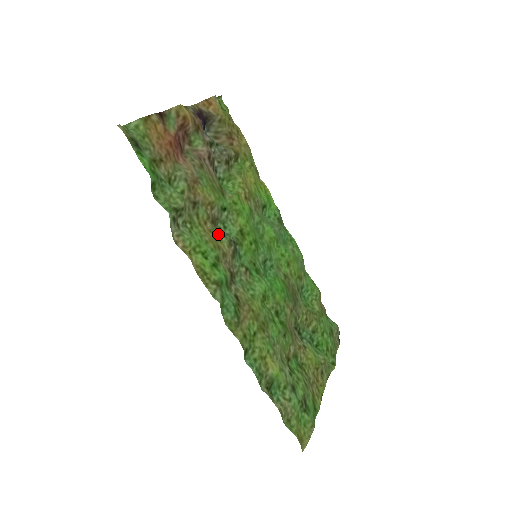
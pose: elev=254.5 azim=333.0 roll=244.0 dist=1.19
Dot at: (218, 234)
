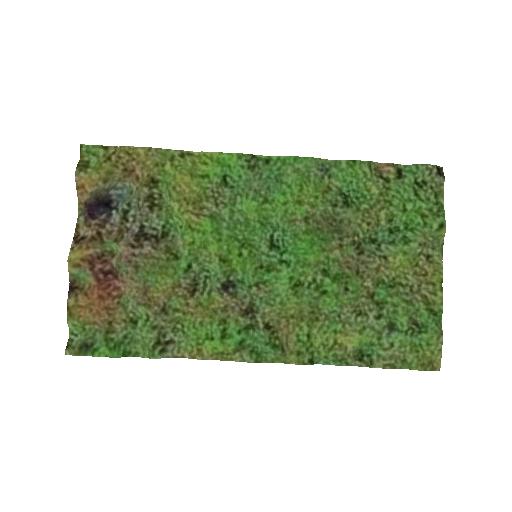
Dot at: (205, 297)
